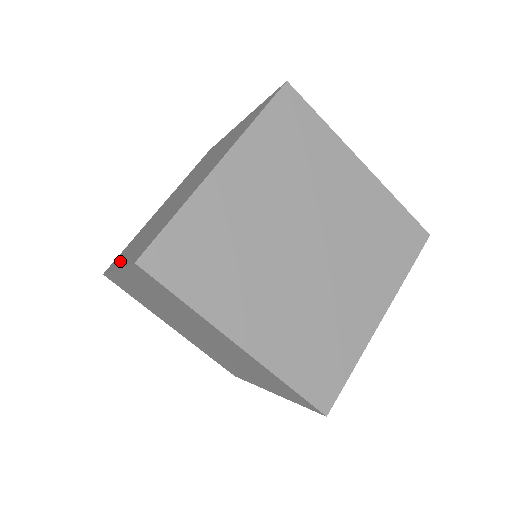
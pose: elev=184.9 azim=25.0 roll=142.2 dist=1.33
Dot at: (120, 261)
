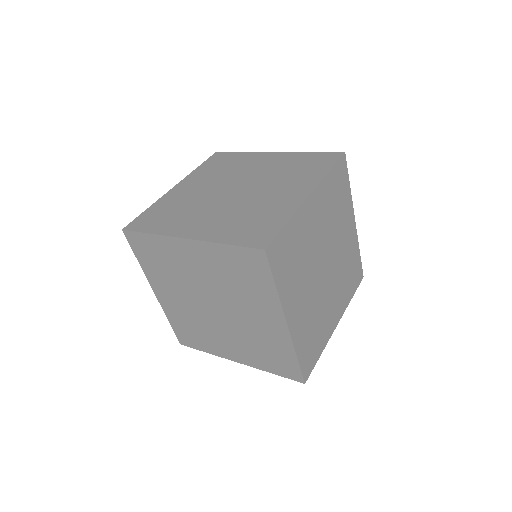
Dot at: occluded
